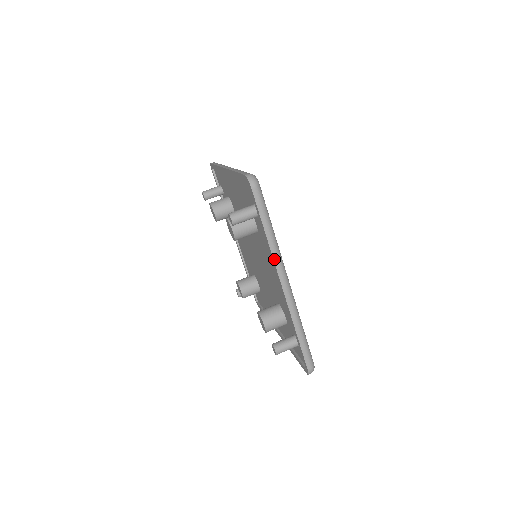
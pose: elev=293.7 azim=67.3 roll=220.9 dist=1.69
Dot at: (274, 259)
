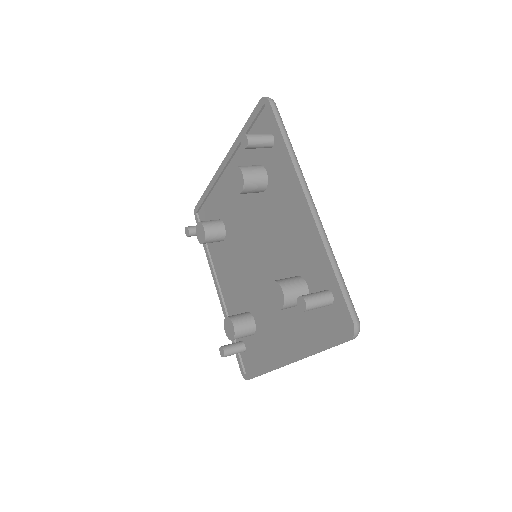
Dot at: (297, 173)
